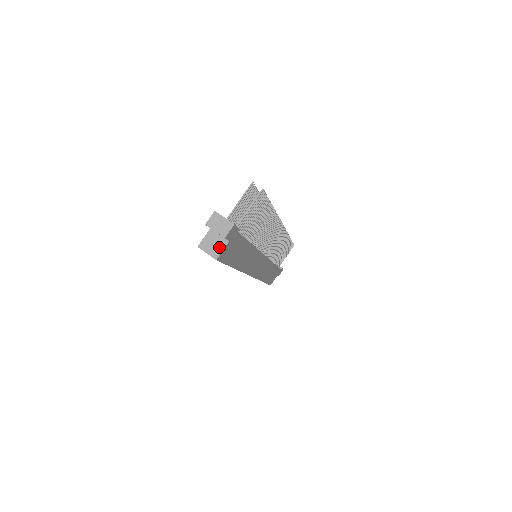
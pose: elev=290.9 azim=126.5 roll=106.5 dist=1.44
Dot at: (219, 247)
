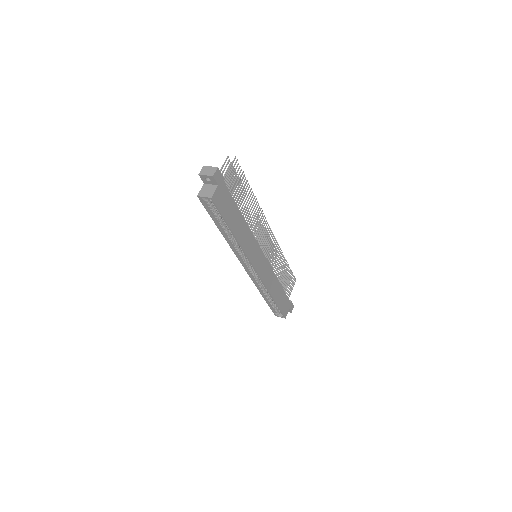
Dot at: (212, 191)
